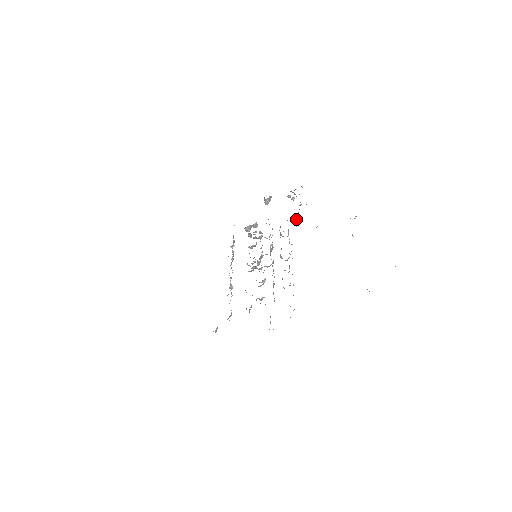
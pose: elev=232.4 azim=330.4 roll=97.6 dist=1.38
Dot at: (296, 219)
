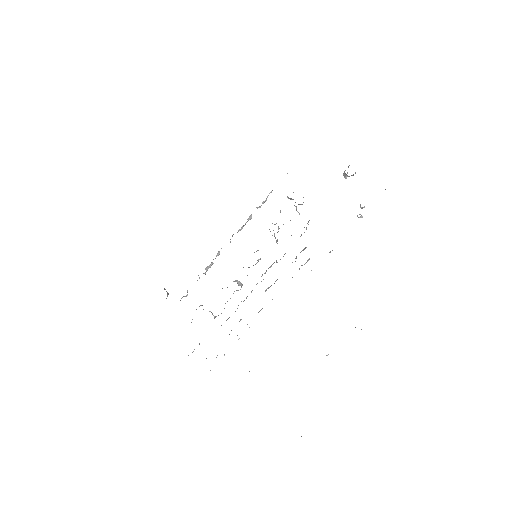
Dot at: (330, 252)
